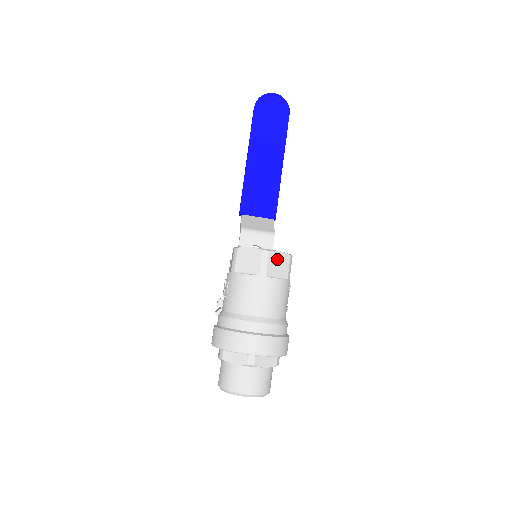
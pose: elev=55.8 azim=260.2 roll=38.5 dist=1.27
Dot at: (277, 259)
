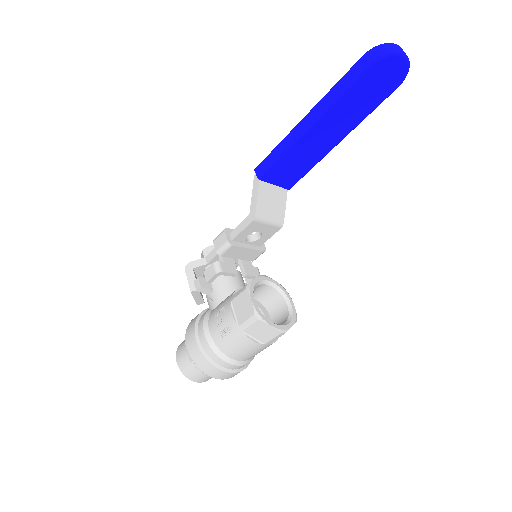
Dot at: occluded
